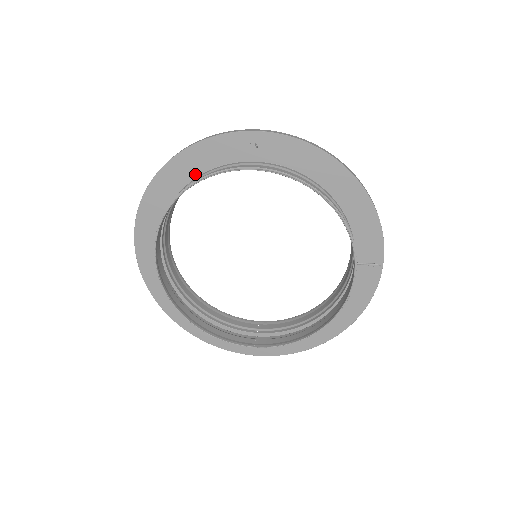
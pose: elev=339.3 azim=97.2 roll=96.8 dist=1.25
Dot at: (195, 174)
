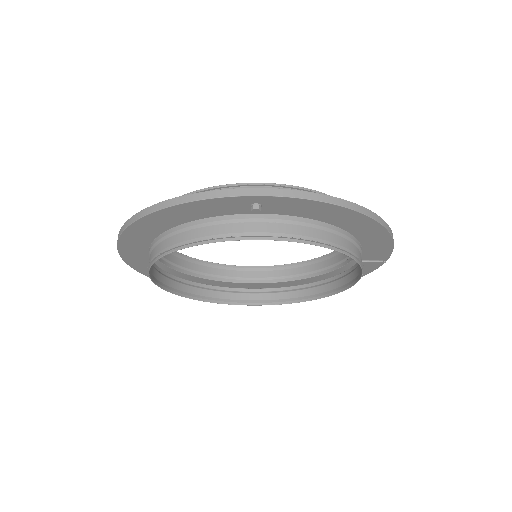
Dot at: (184, 221)
